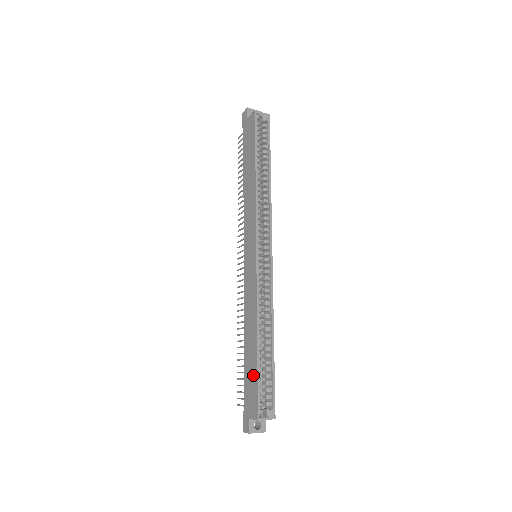
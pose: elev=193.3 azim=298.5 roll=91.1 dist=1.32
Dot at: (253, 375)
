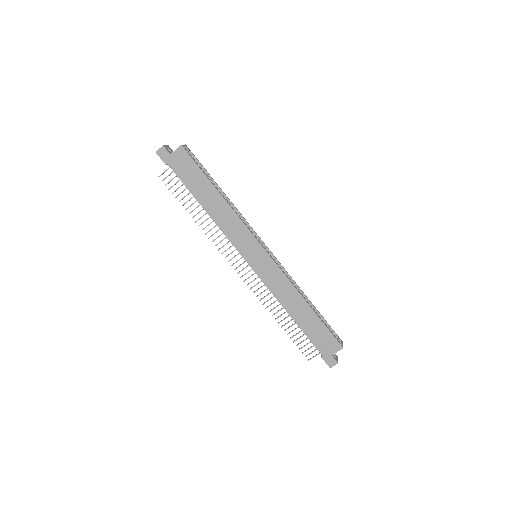
Dot at: (319, 328)
